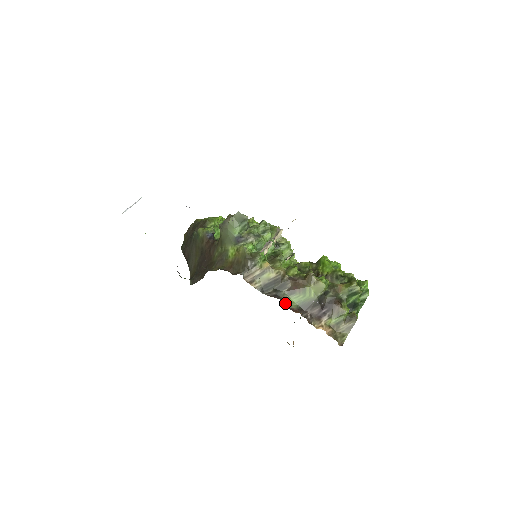
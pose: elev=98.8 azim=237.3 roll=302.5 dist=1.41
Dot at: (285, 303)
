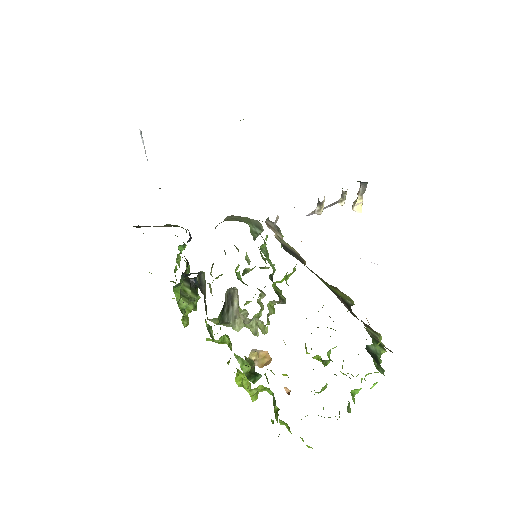
Dot at: occluded
